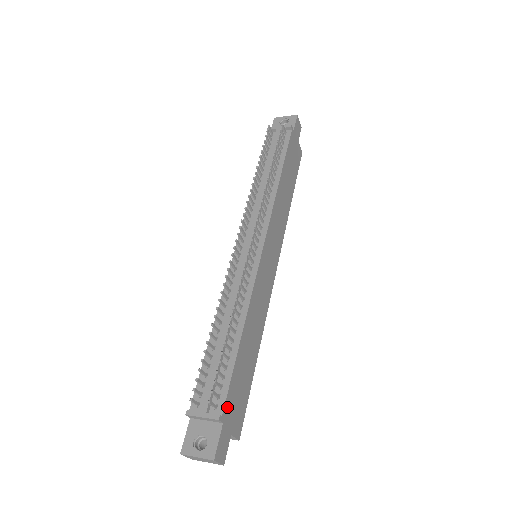
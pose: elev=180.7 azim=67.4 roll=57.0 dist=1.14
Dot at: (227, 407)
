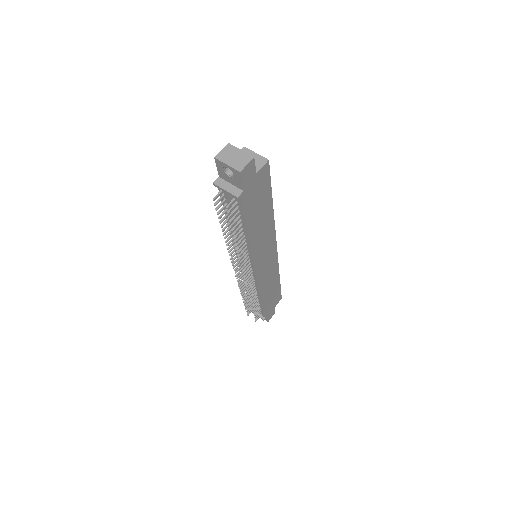
Dot at: (267, 313)
